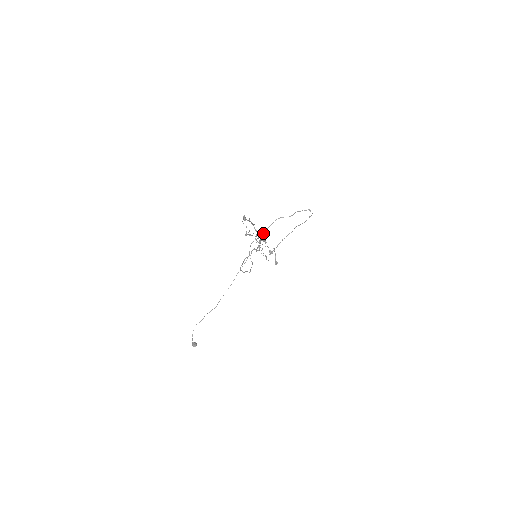
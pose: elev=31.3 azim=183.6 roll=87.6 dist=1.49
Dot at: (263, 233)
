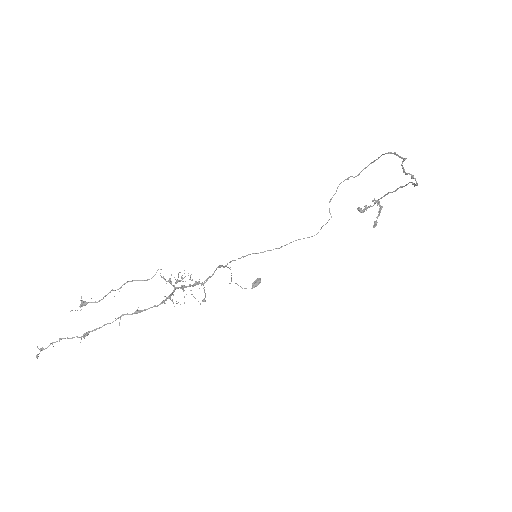
Dot at: occluded
